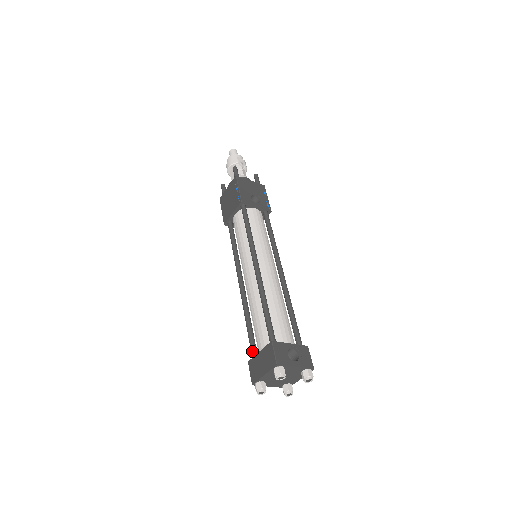
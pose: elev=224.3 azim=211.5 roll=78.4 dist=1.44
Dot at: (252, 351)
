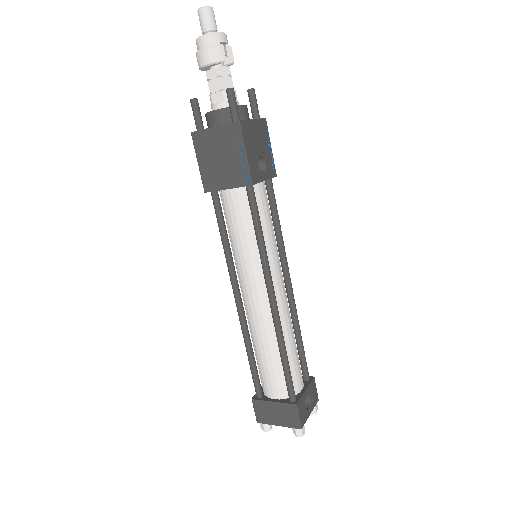
Dot at: (257, 390)
